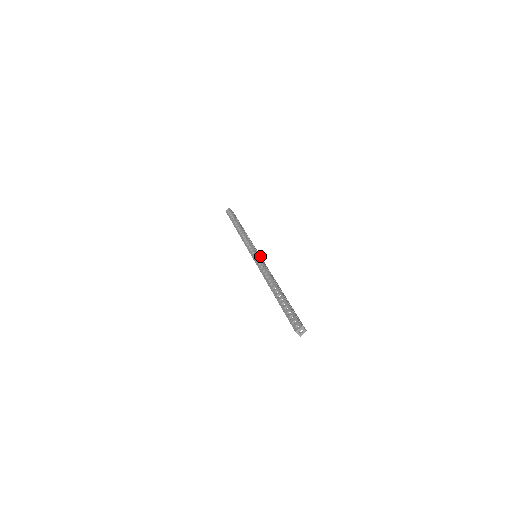
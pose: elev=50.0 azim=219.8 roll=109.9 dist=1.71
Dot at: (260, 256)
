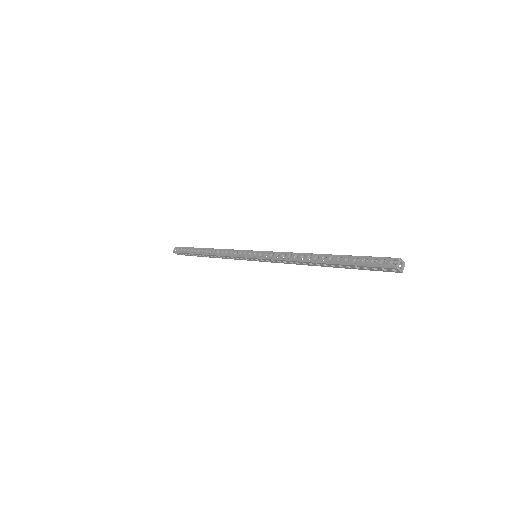
Dot at: occluded
